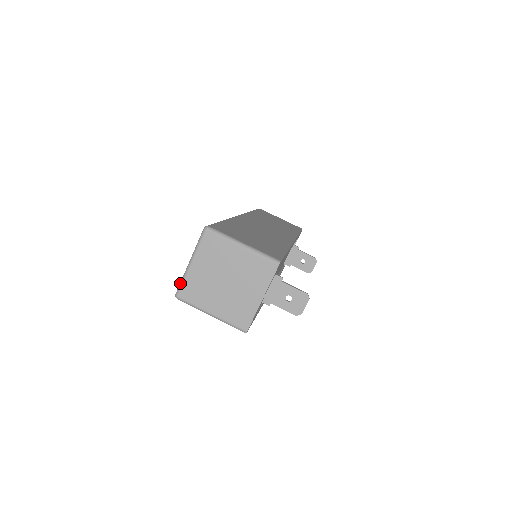
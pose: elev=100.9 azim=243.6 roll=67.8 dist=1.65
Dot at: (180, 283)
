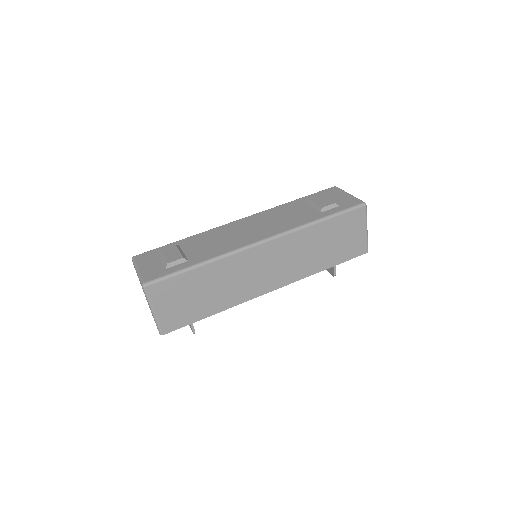
Dot at: (134, 262)
